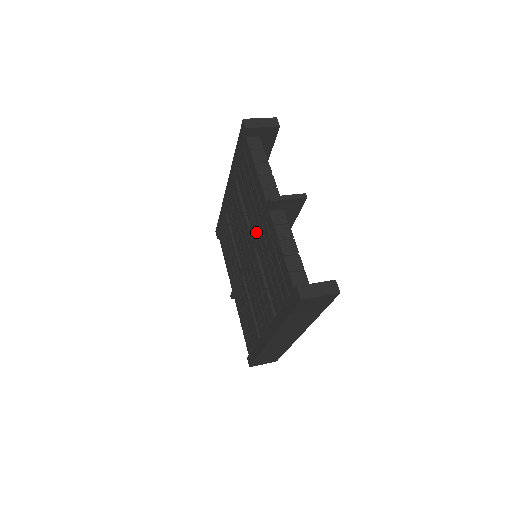
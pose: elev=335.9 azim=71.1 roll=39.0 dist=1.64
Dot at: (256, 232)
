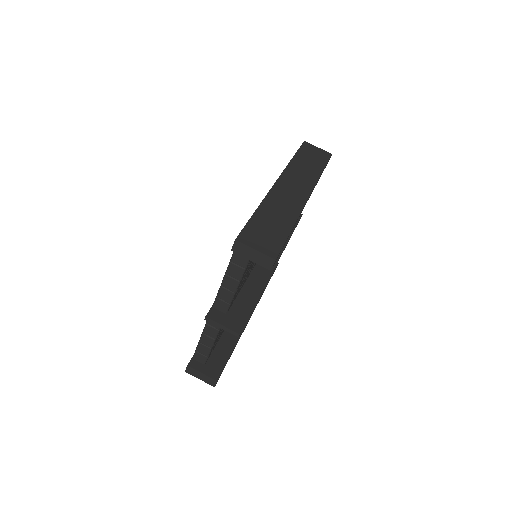
Dot at: occluded
